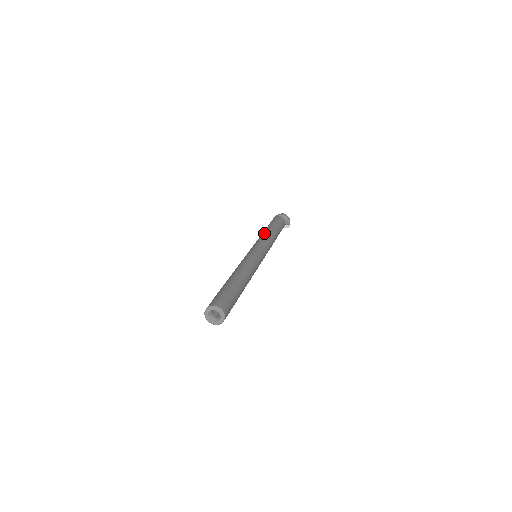
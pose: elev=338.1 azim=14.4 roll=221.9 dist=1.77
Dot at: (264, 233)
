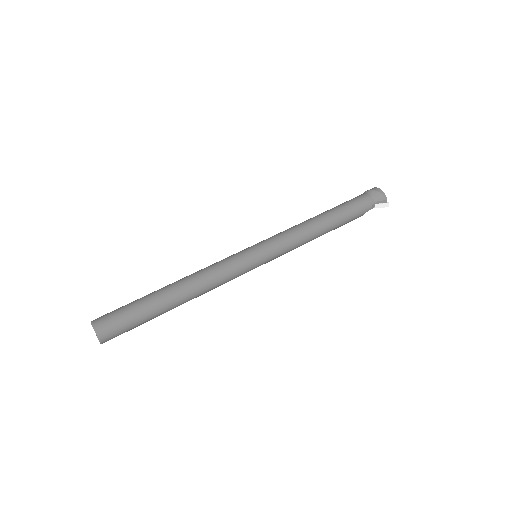
Dot at: (300, 223)
